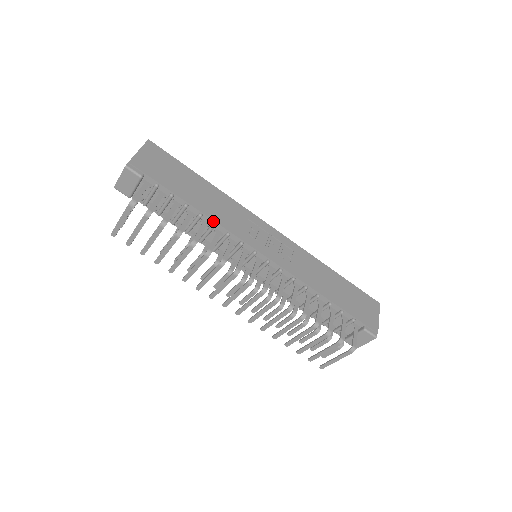
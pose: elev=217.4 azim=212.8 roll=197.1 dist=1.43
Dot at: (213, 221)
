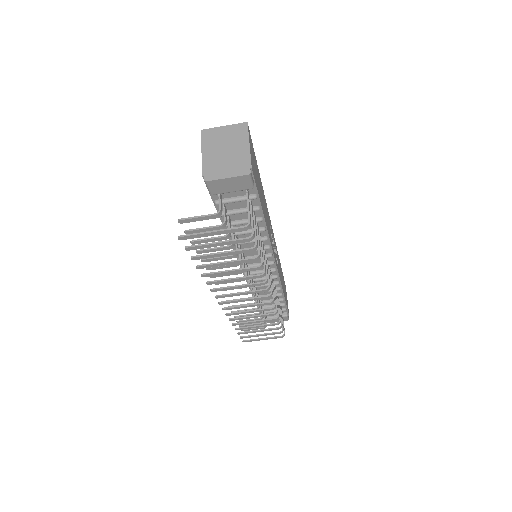
Dot at: (268, 235)
